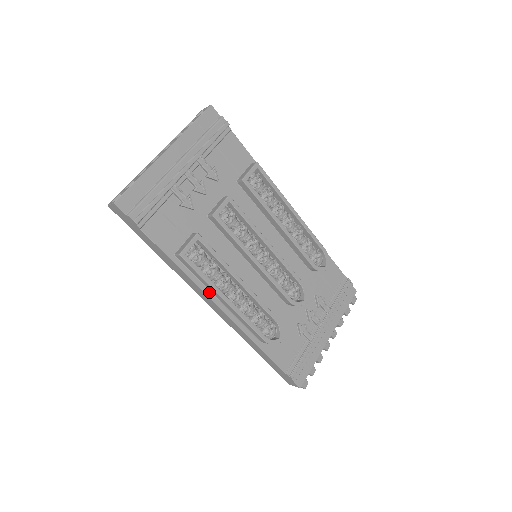
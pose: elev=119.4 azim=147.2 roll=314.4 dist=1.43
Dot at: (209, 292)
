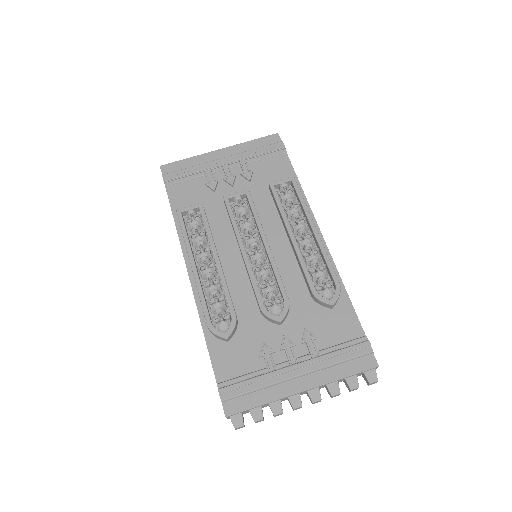
Dot at: occluded
